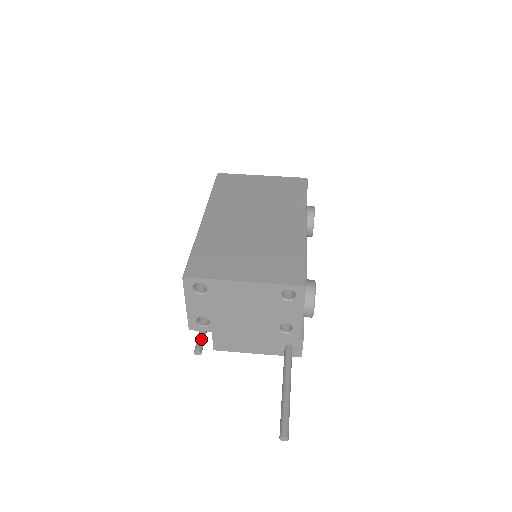
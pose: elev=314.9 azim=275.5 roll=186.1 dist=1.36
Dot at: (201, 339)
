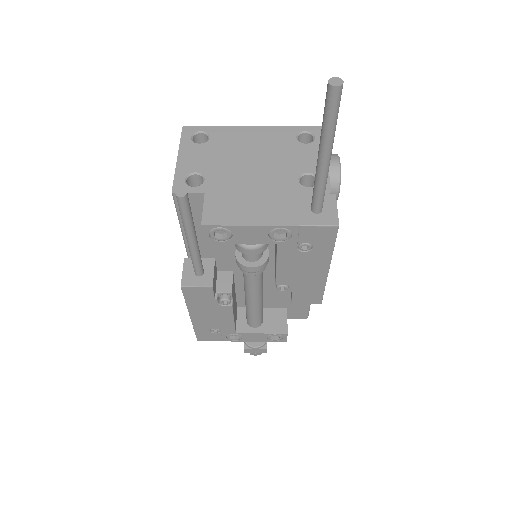
Dot at: occluded
